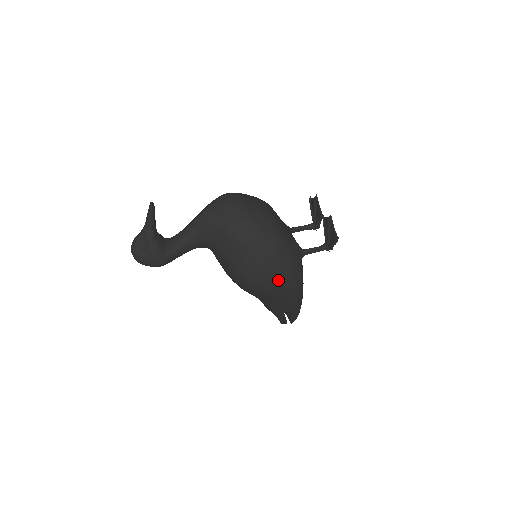
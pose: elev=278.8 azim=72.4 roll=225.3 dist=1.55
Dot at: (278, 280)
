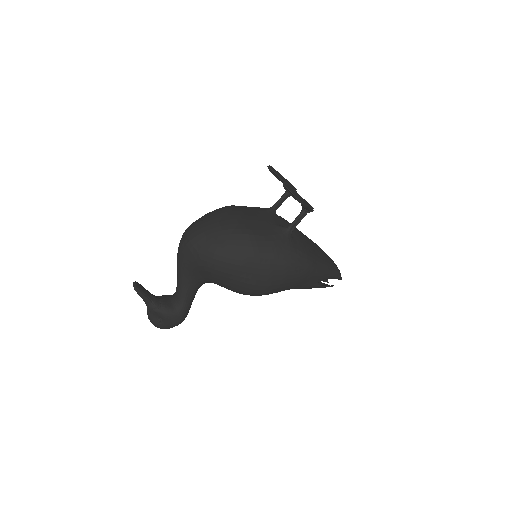
Dot at: (278, 275)
